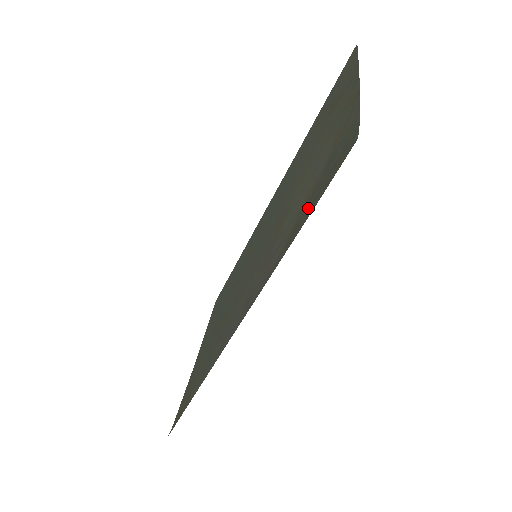
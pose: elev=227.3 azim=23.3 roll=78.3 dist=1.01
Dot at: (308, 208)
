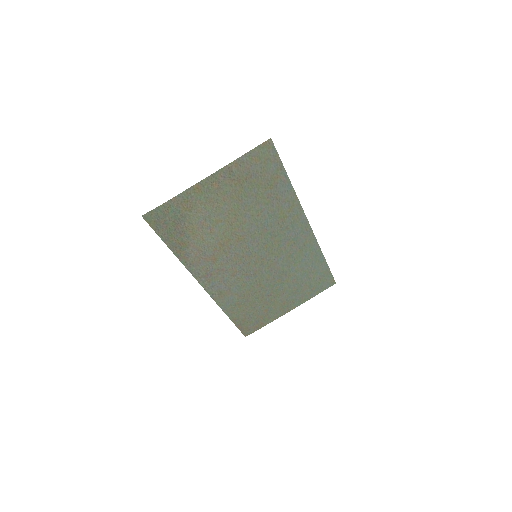
Dot at: (174, 237)
